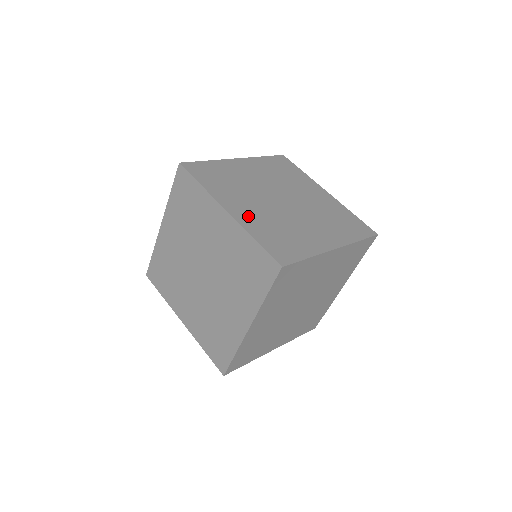
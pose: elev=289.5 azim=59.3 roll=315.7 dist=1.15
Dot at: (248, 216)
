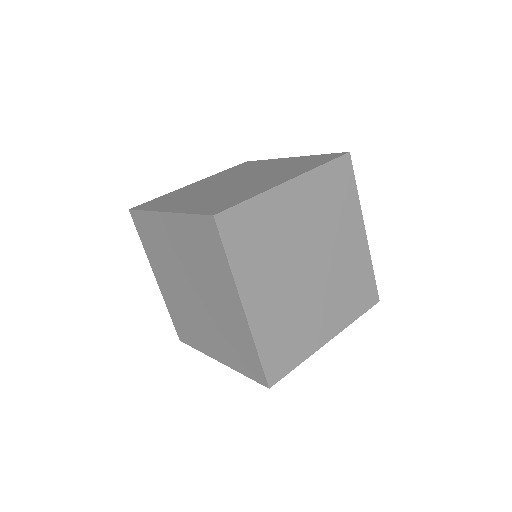
Dot at: (188, 205)
